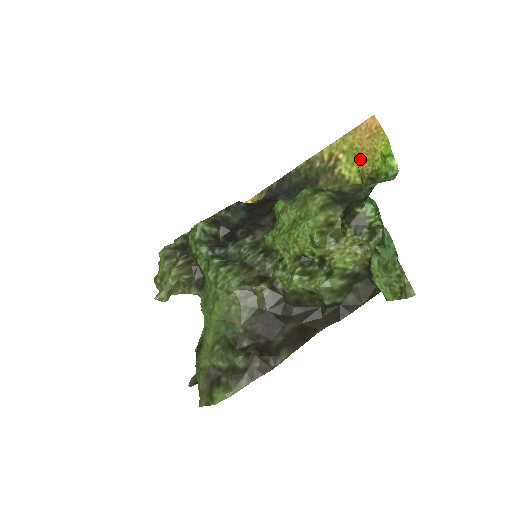
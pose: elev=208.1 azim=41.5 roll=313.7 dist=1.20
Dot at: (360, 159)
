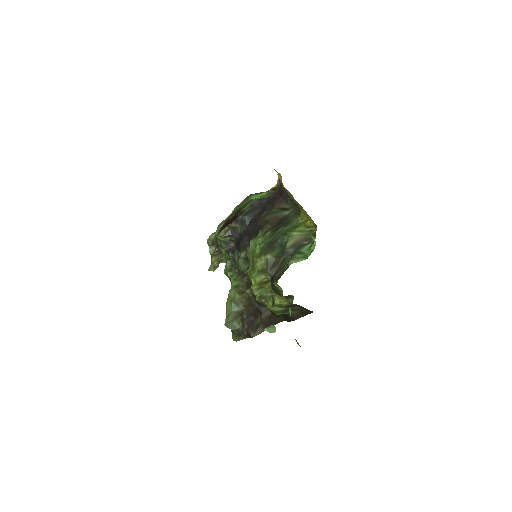
Dot at: occluded
